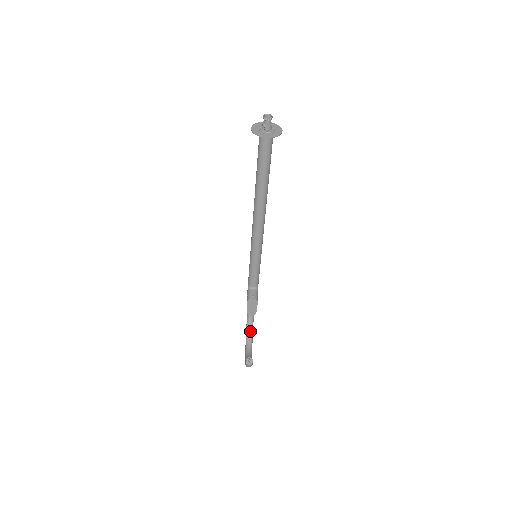
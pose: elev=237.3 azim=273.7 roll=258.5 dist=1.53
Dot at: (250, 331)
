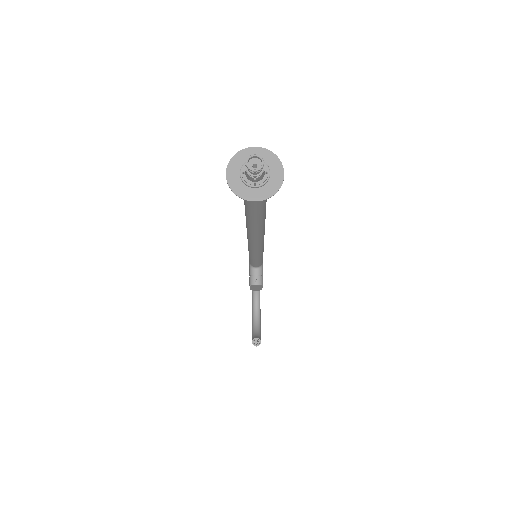
Dot at: occluded
